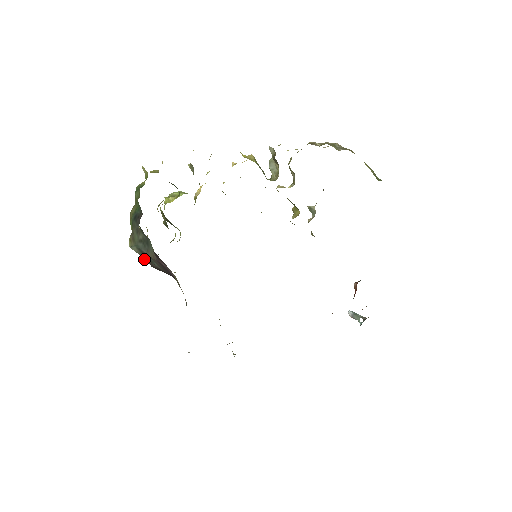
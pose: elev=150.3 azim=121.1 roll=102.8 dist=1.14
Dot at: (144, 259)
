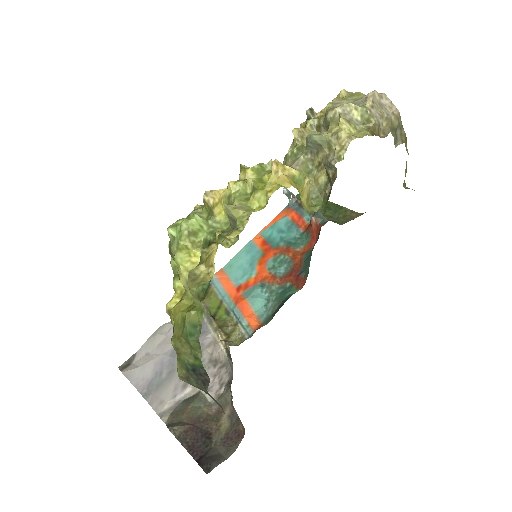
Dot at: occluded
